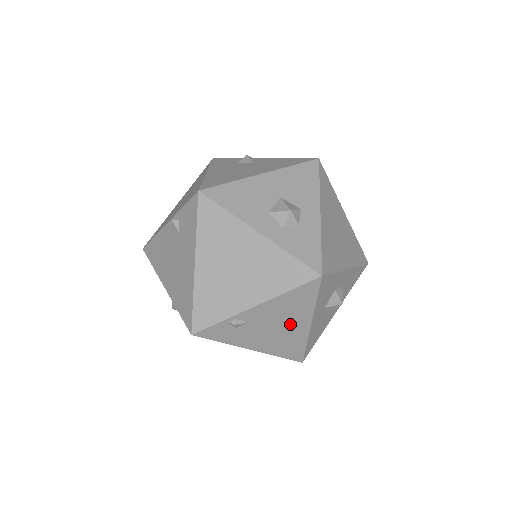
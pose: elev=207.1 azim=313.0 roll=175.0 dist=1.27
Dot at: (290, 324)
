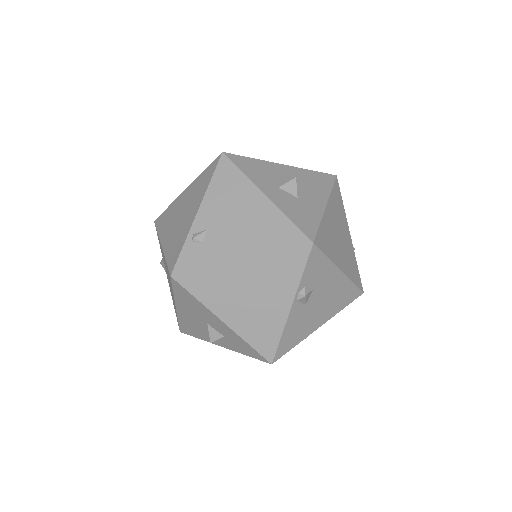
Dot at: (246, 208)
